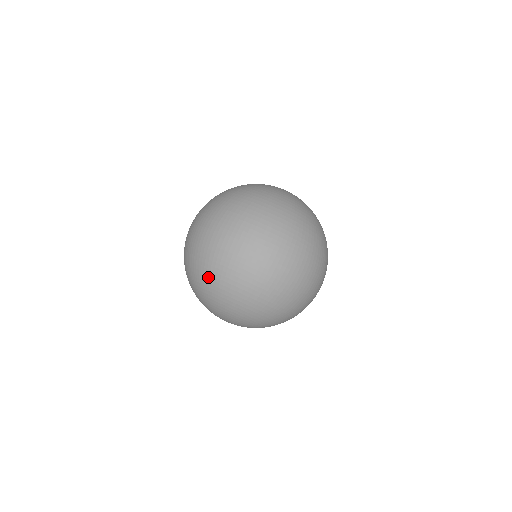
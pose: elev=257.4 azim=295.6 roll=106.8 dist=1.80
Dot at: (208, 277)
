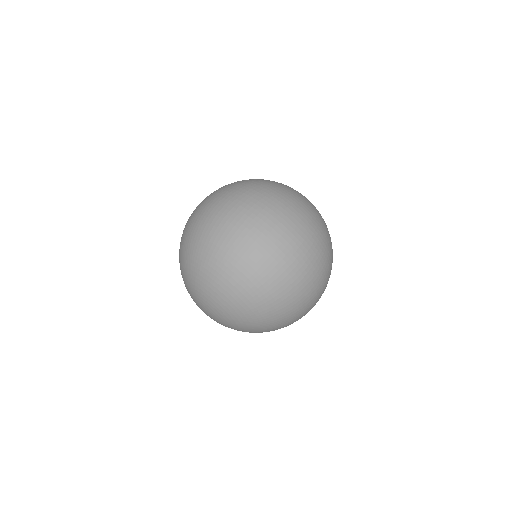
Dot at: (188, 241)
